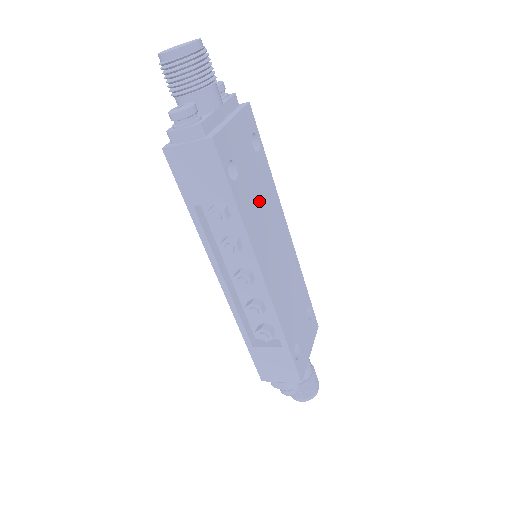
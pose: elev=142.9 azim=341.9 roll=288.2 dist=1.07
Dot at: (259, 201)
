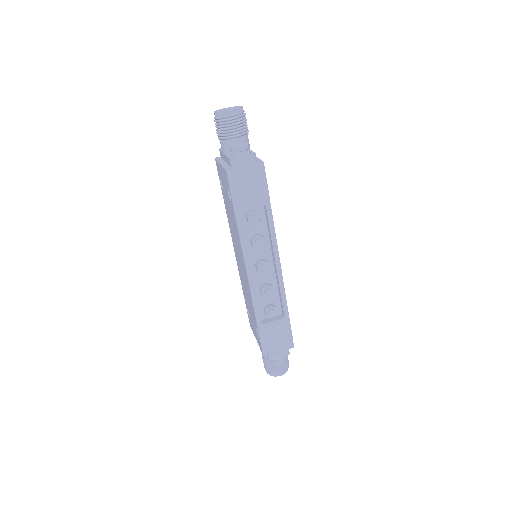
Dot at: occluded
